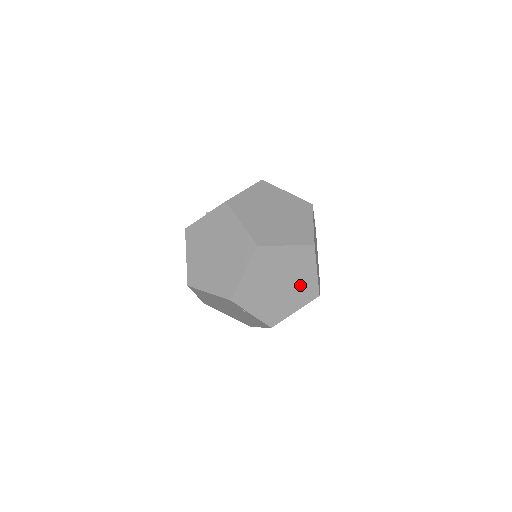
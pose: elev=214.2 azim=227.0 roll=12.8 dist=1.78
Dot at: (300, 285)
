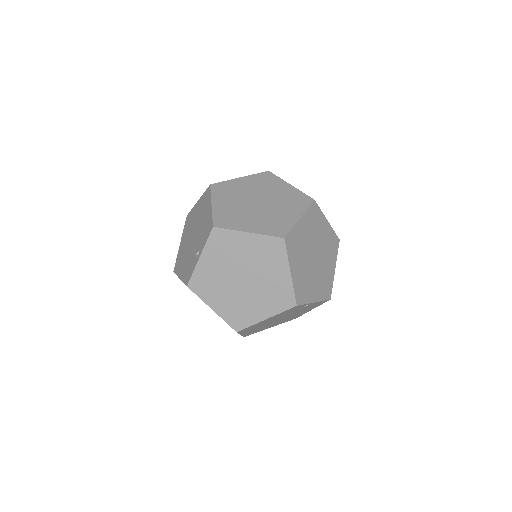
Dot at: (325, 244)
